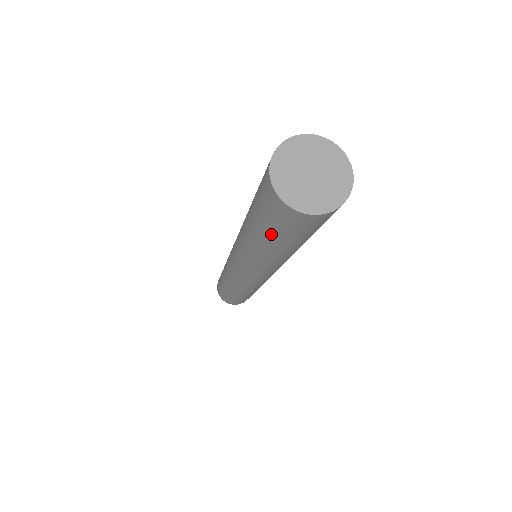
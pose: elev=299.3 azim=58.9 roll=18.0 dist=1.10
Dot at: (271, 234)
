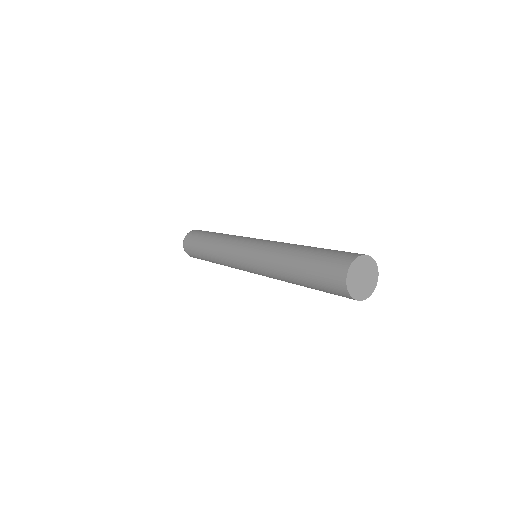
Dot at: occluded
